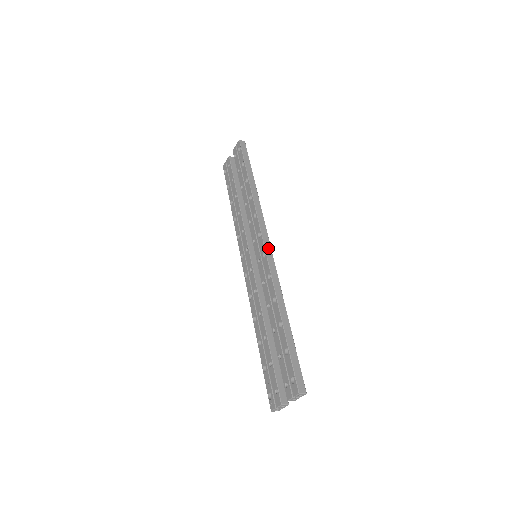
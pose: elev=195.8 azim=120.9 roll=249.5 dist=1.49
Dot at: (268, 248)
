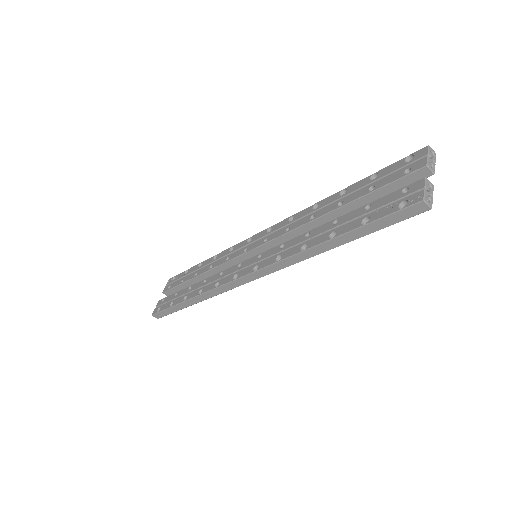
Dot at: occluded
